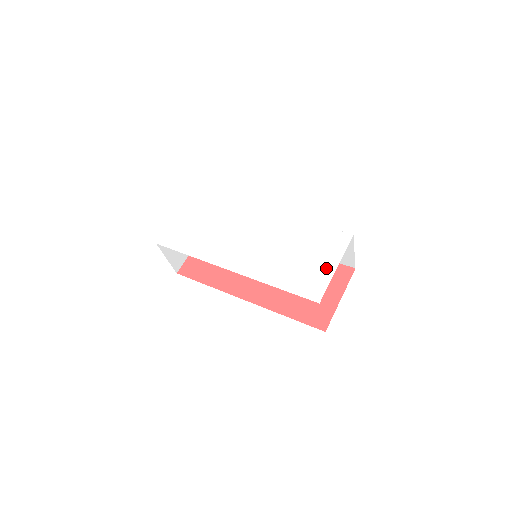
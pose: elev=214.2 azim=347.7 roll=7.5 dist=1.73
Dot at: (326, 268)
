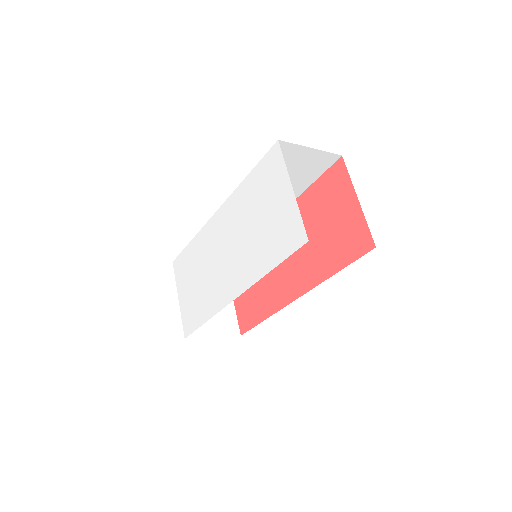
Dot at: (286, 201)
